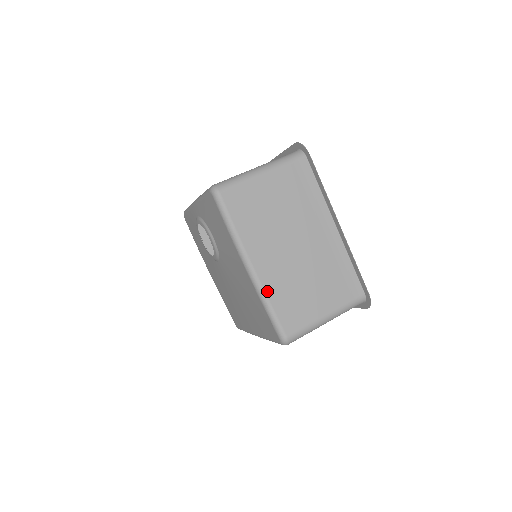
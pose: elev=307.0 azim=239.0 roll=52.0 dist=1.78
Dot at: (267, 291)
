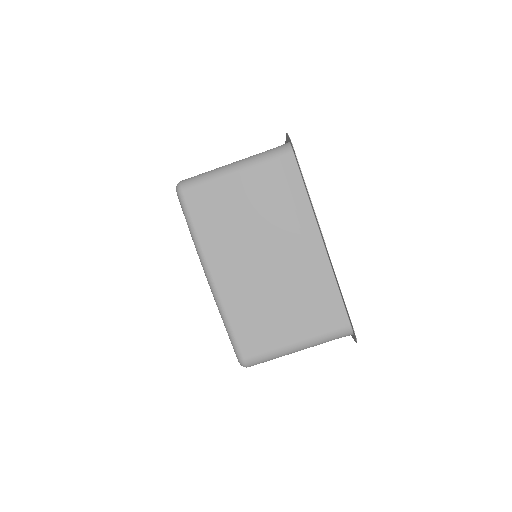
Dot at: (226, 306)
